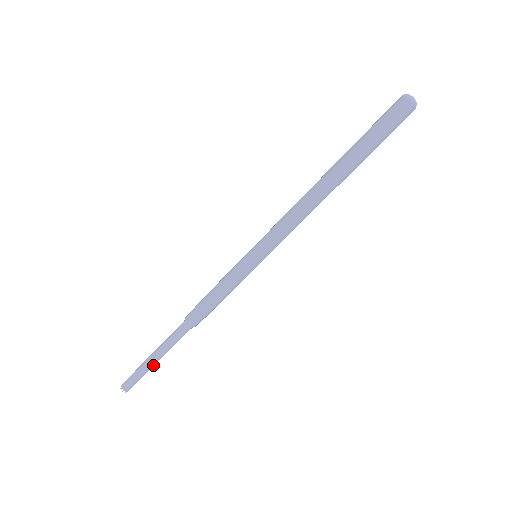
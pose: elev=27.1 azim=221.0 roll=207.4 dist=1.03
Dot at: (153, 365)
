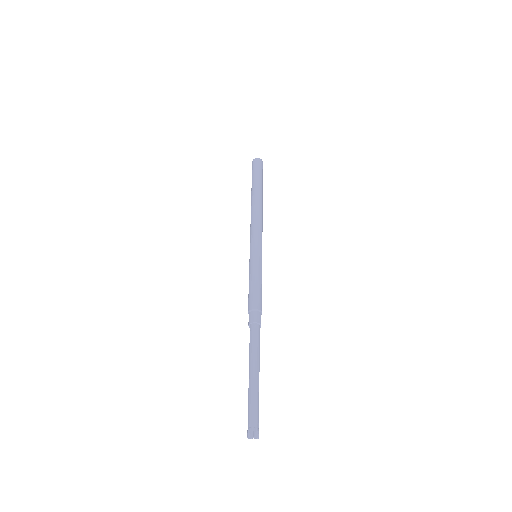
Dot at: (256, 383)
